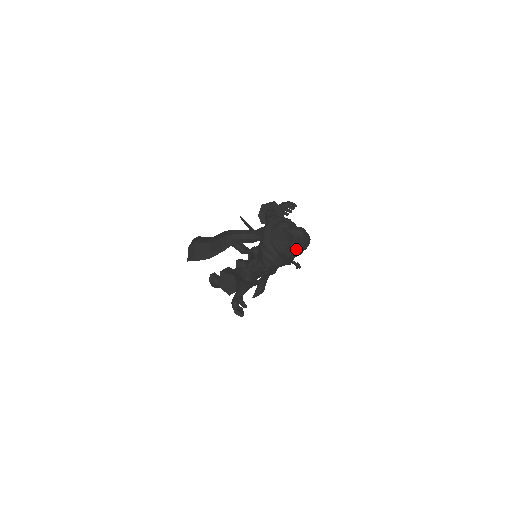
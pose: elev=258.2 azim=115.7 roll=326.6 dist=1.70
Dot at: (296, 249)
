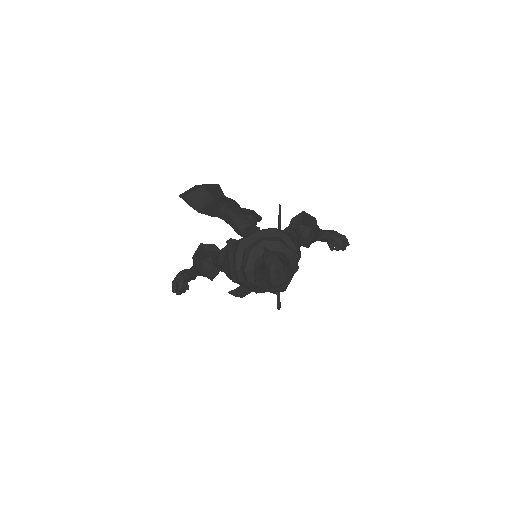
Dot at: (260, 281)
